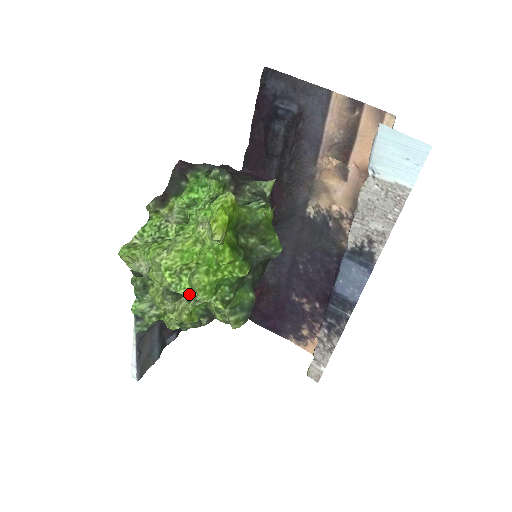
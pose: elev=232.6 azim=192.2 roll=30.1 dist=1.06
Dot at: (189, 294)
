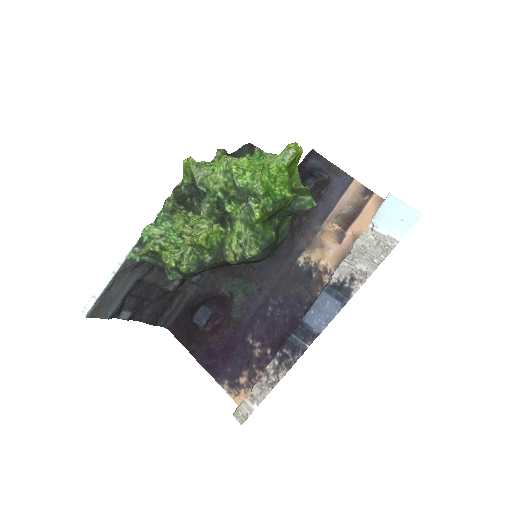
Dot at: (247, 184)
